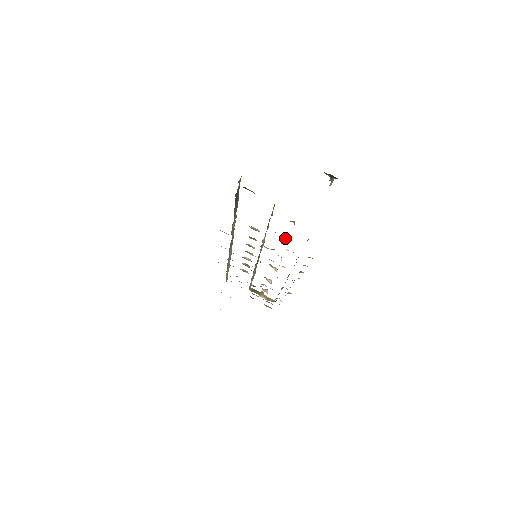
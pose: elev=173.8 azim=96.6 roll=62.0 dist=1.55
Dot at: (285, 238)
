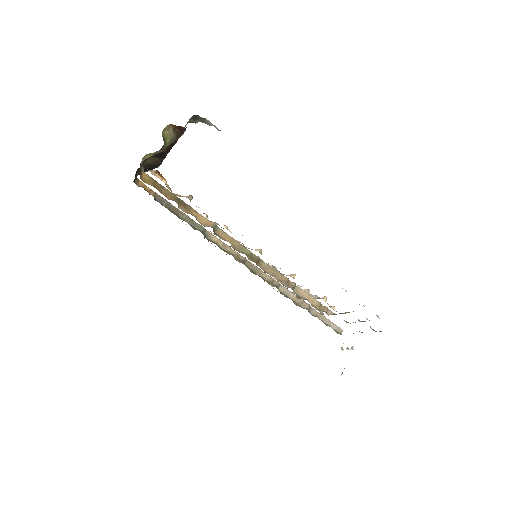
Dot at: occluded
